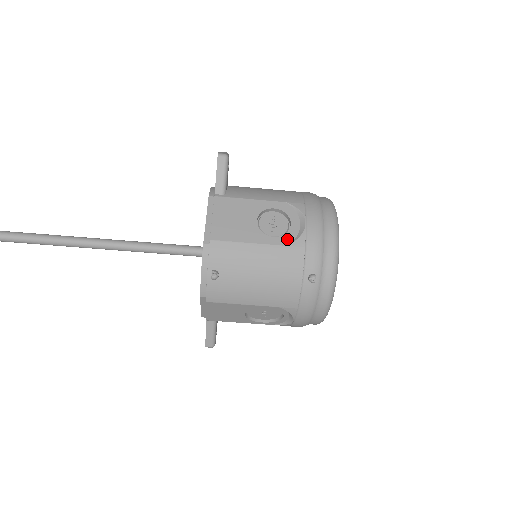
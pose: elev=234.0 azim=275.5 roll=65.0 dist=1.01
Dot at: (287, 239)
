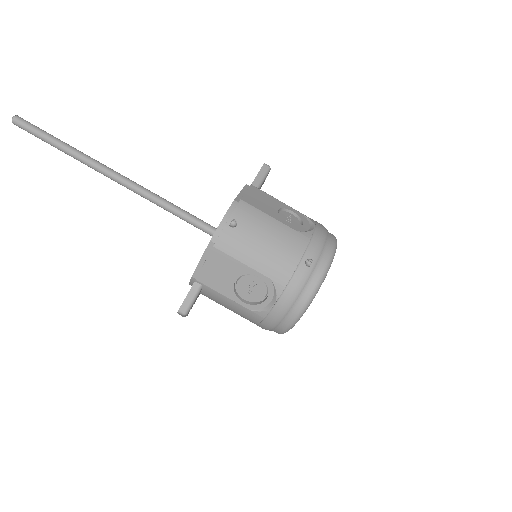
Dot at: (298, 229)
